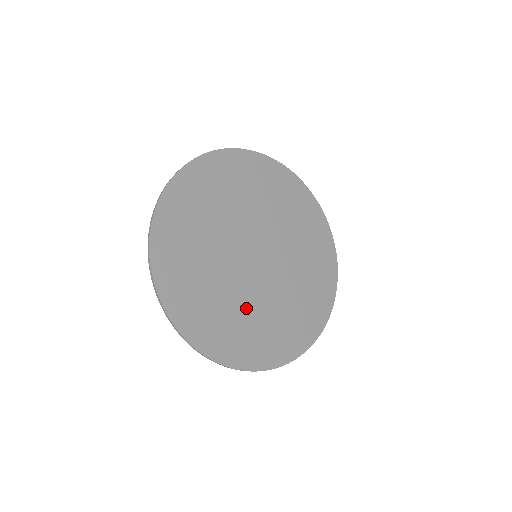
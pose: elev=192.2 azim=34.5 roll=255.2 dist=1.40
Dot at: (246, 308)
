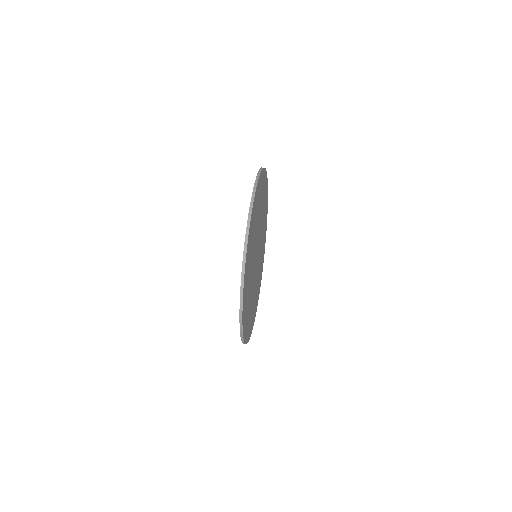
Dot at: occluded
